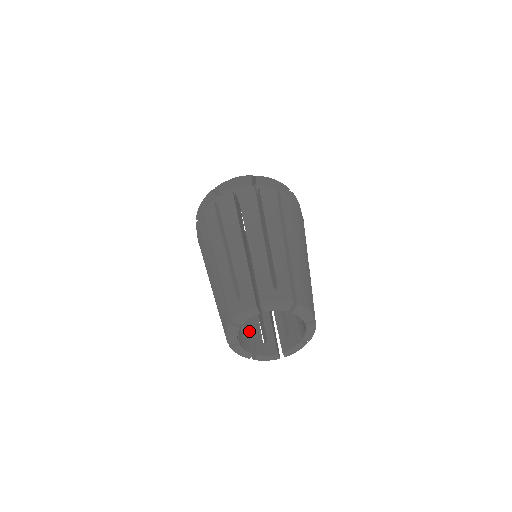
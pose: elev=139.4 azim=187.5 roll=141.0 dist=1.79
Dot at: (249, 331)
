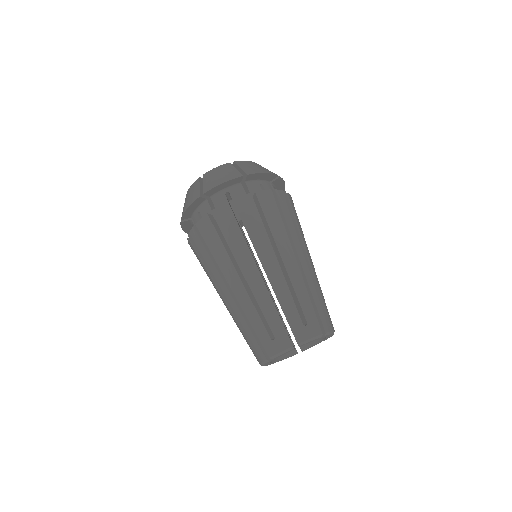
Dot at: (286, 330)
